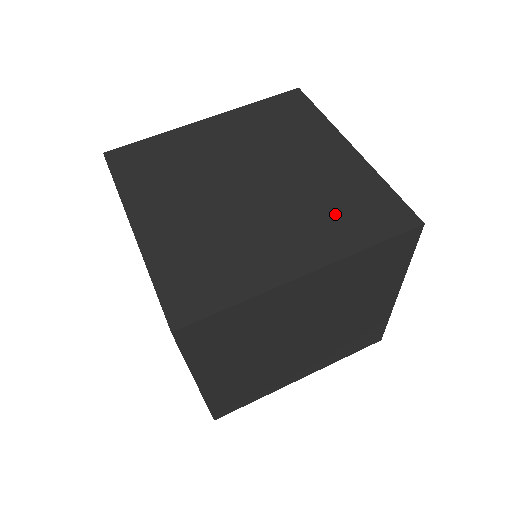
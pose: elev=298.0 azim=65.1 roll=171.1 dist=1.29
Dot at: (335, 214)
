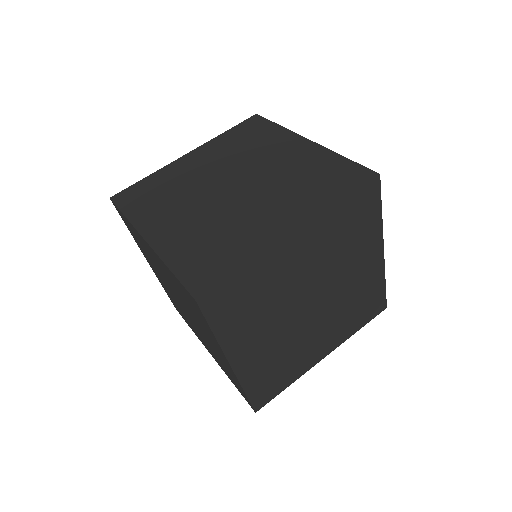
Dot at: (307, 187)
